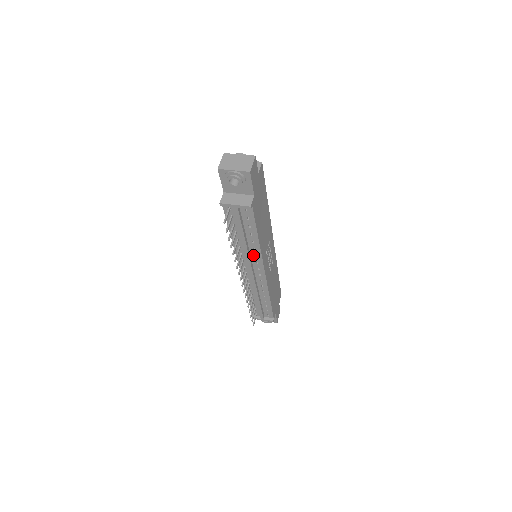
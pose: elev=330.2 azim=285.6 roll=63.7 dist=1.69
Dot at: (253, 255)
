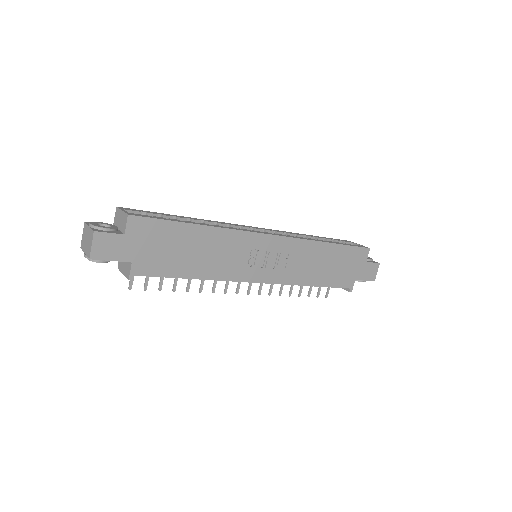
Dot at: occluded
